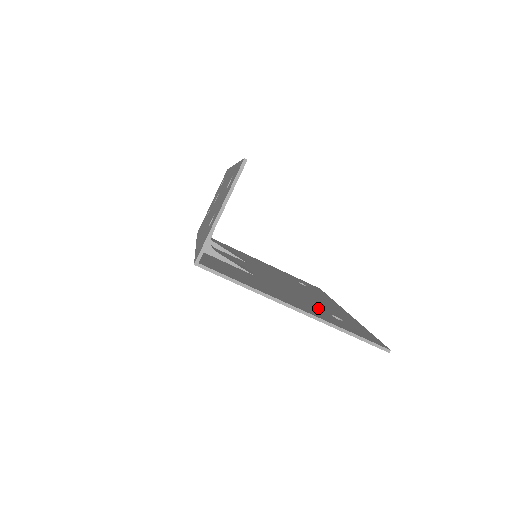
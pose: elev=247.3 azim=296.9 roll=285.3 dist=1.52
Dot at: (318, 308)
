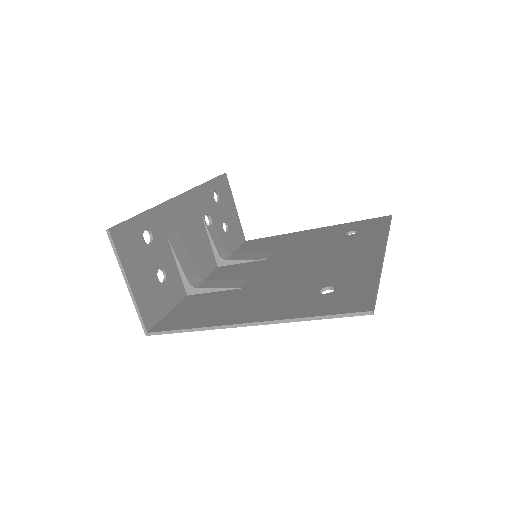
Dot at: (305, 290)
